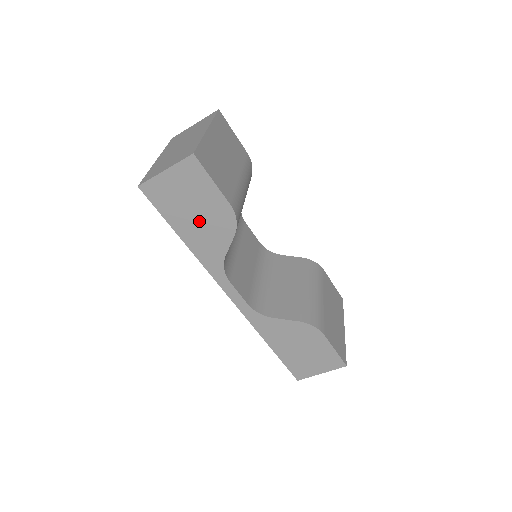
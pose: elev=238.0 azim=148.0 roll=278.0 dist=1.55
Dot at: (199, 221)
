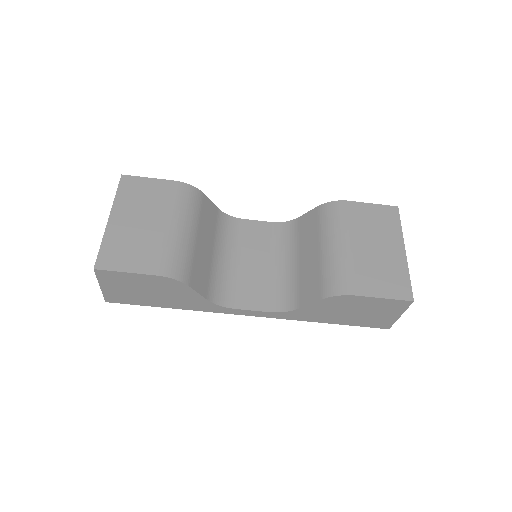
Dot at: (160, 294)
